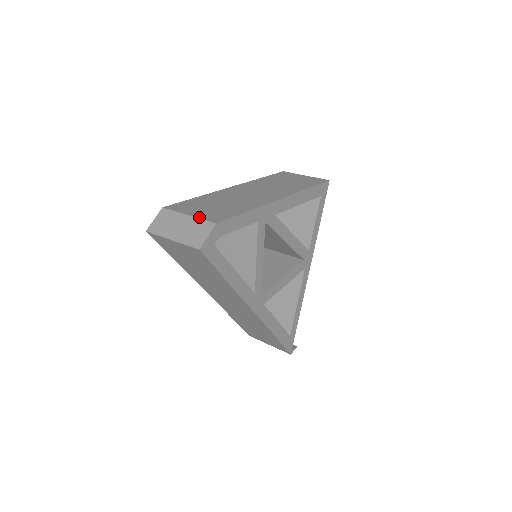
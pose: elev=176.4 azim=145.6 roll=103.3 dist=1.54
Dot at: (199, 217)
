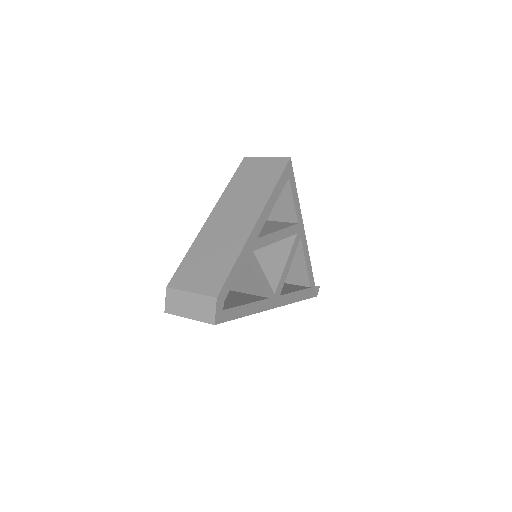
Dot at: (200, 293)
